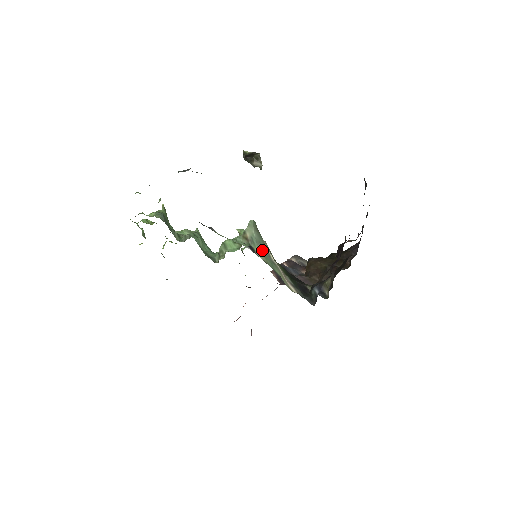
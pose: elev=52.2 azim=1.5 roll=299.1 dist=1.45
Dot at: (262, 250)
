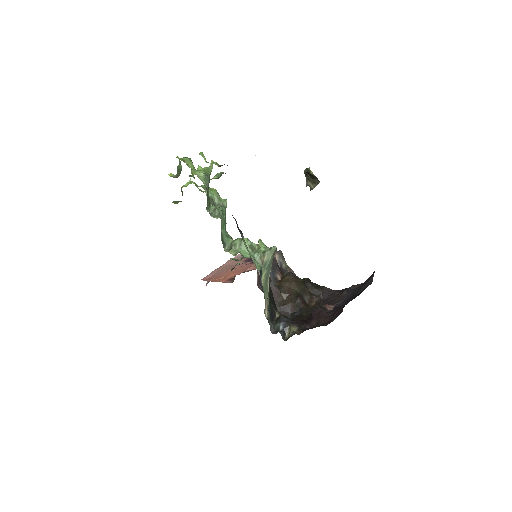
Dot at: (266, 274)
